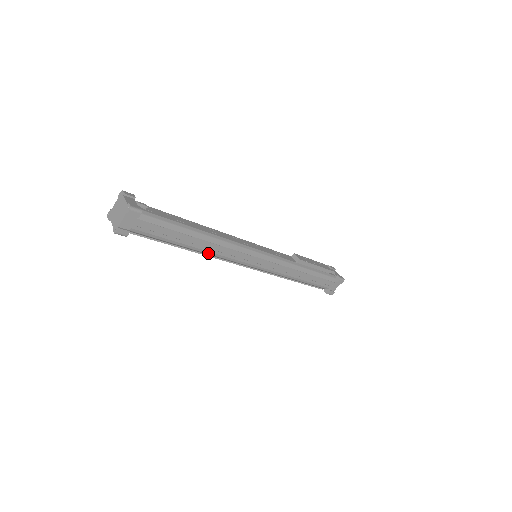
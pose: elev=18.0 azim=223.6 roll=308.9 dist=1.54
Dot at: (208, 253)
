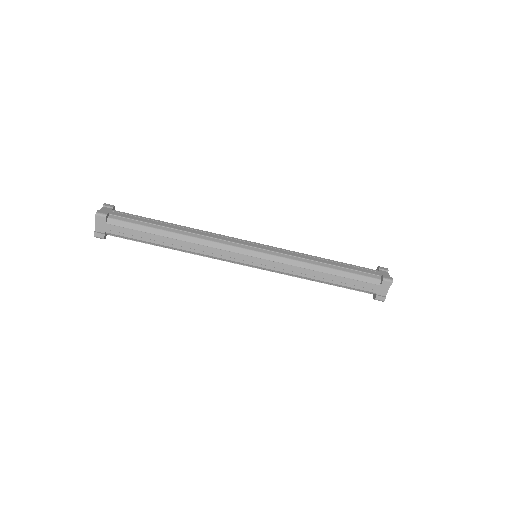
Dot at: (194, 237)
